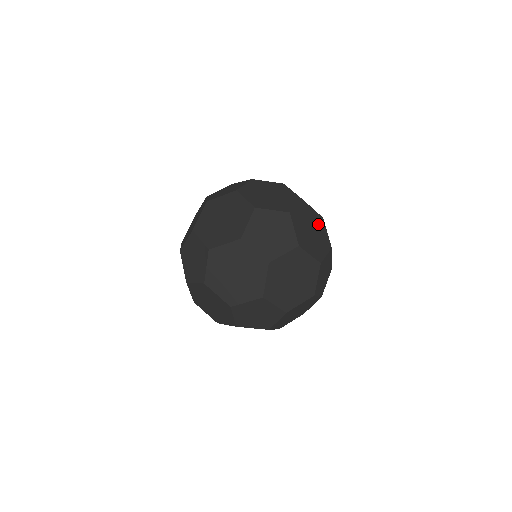
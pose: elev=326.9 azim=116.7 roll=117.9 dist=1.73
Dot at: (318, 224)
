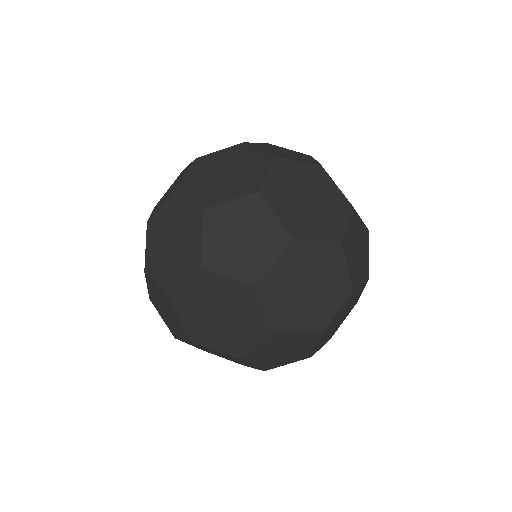
Dot at: occluded
